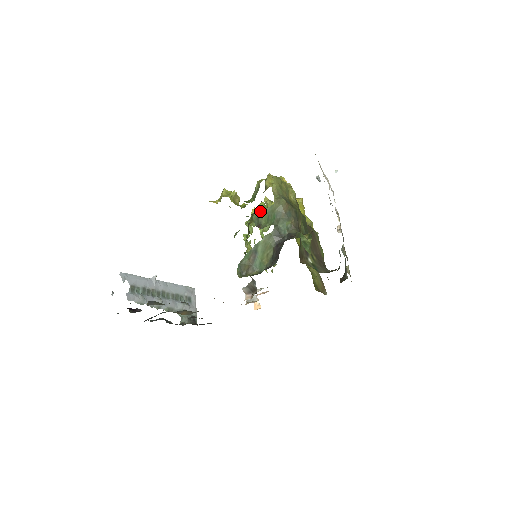
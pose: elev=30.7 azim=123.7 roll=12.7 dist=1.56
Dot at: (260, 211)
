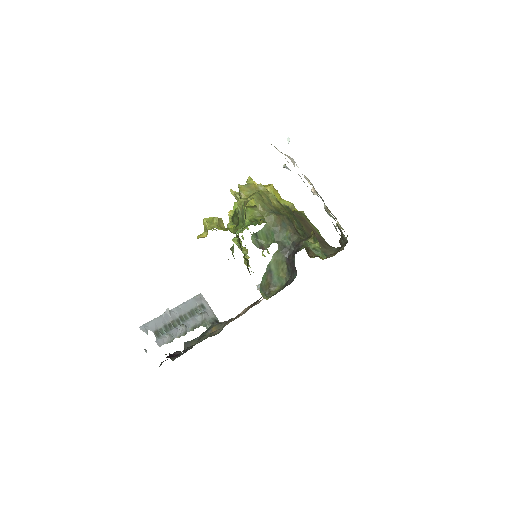
Dot at: (256, 233)
